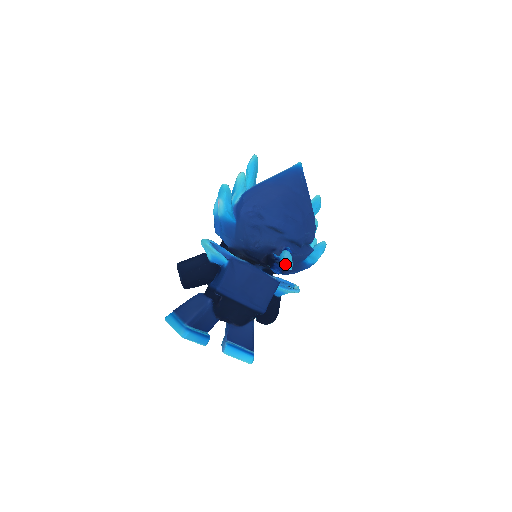
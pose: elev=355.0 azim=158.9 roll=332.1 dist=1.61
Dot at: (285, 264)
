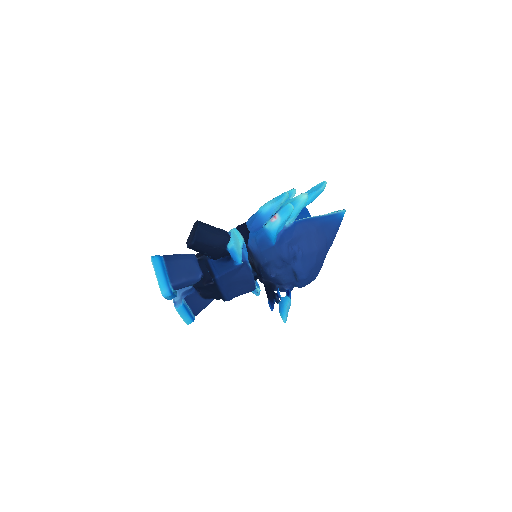
Dot at: (285, 317)
